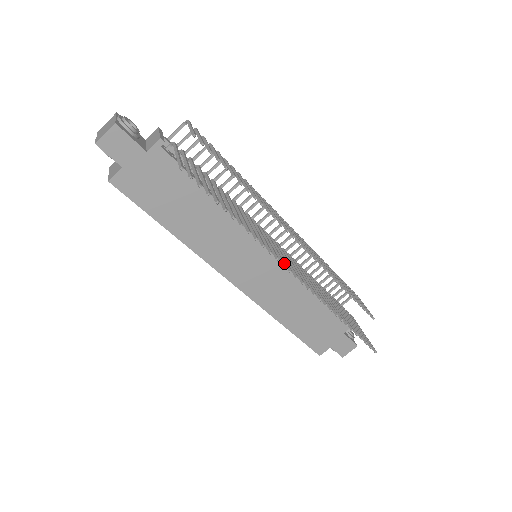
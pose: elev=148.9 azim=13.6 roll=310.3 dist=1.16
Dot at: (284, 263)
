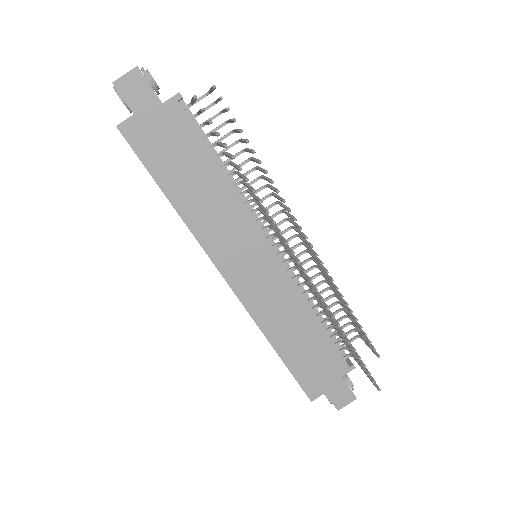
Dot at: (287, 241)
